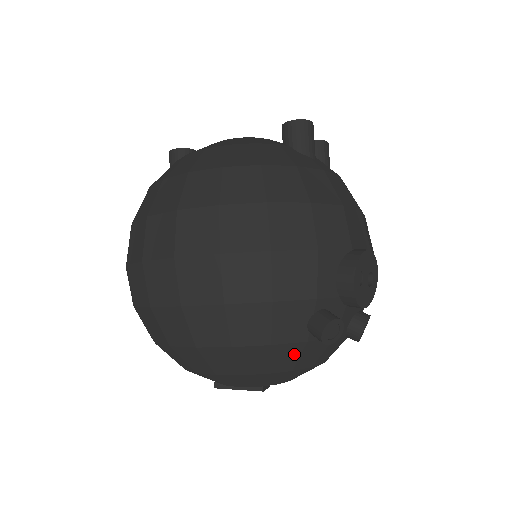
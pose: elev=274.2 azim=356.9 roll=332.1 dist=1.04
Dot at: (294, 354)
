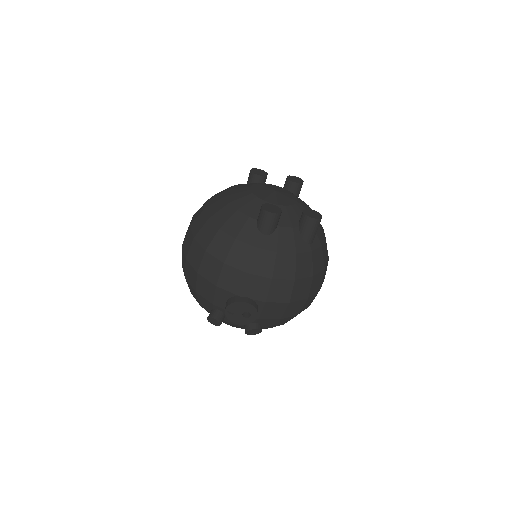
Dot at: occluded
